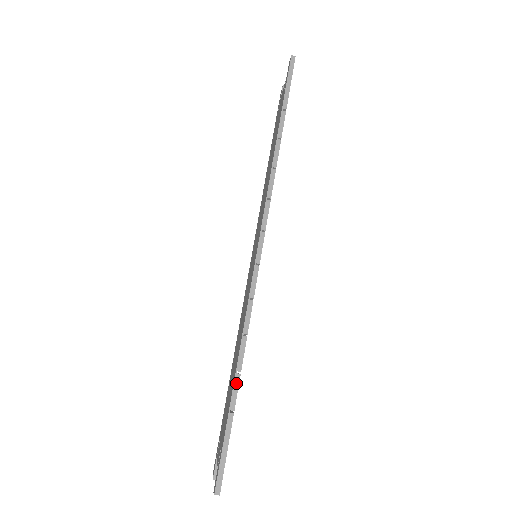
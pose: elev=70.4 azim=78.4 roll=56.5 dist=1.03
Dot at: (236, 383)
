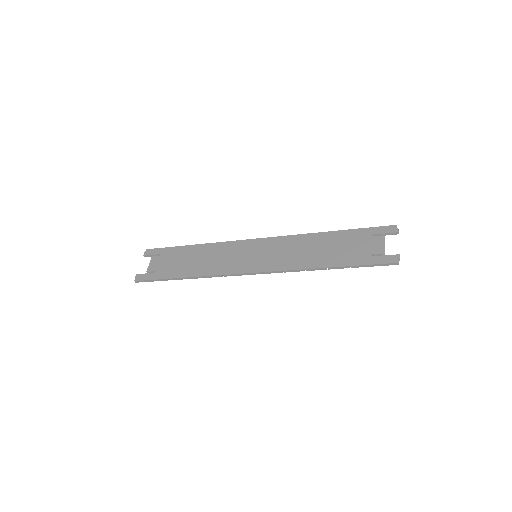
Dot at: (181, 279)
